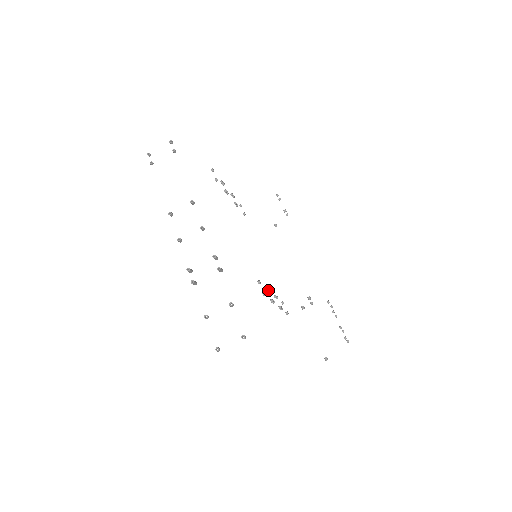
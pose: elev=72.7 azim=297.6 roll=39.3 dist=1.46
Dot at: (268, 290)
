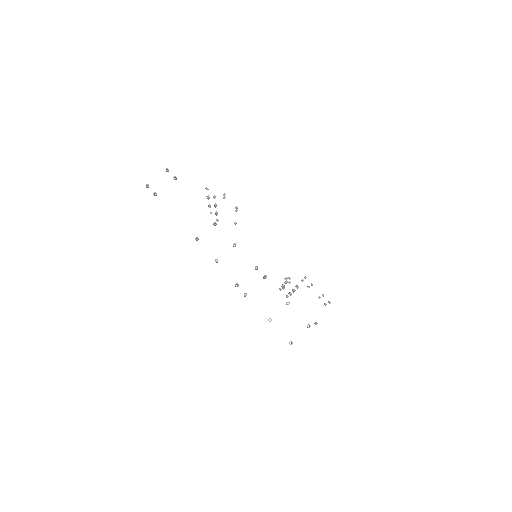
Dot at: (286, 282)
